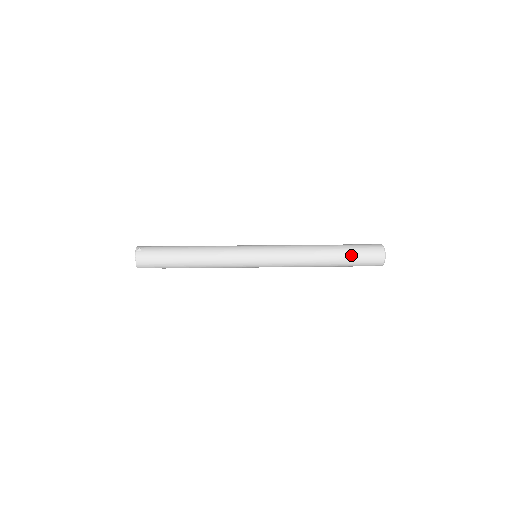
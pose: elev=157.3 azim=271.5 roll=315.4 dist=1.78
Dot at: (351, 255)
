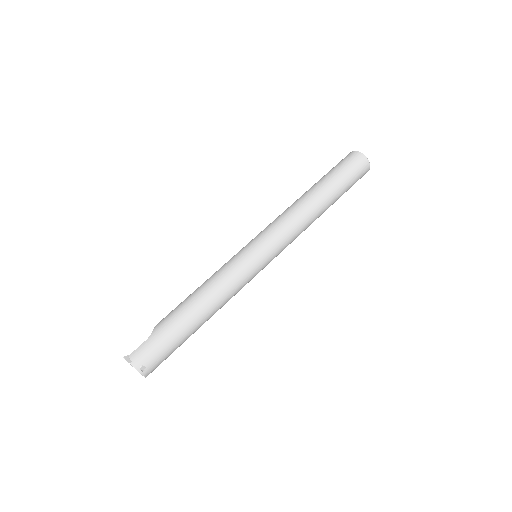
Dot at: occluded
